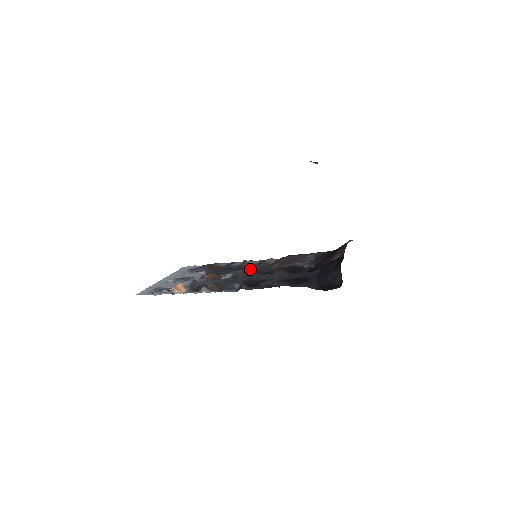
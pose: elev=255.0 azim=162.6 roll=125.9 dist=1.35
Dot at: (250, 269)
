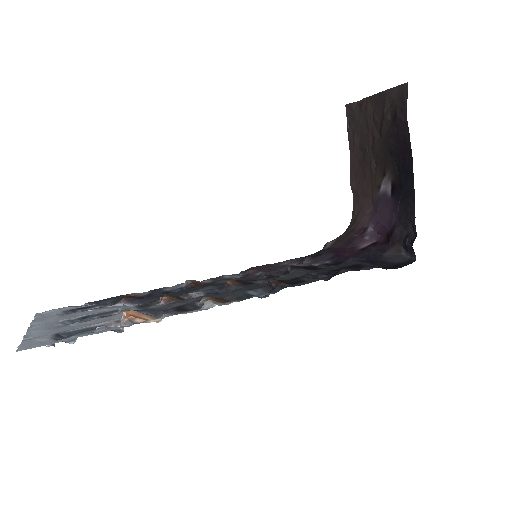
Dot at: (223, 283)
